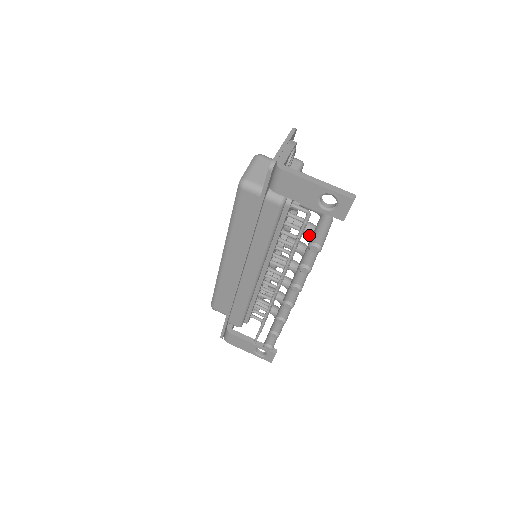
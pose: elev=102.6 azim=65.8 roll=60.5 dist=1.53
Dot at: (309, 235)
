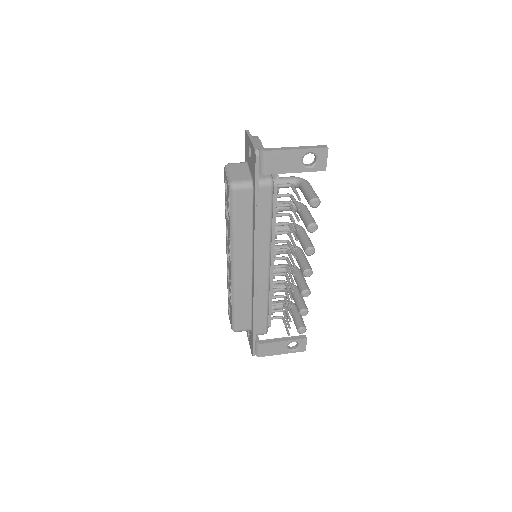
Dot at: occluded
